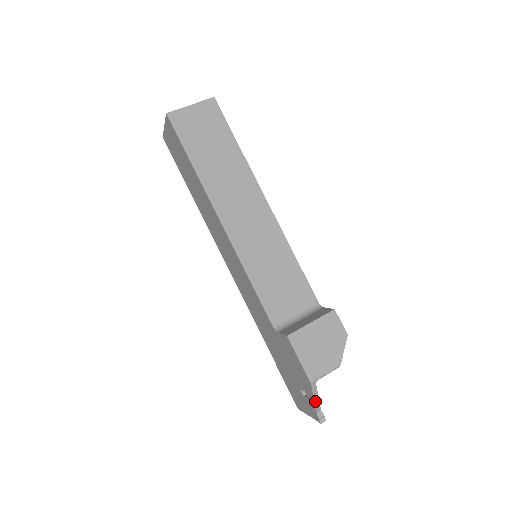
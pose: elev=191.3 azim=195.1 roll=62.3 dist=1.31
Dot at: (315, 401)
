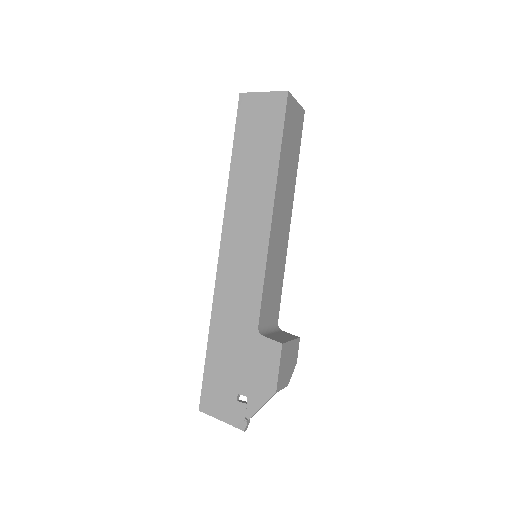
Dot at: (259, 409)
